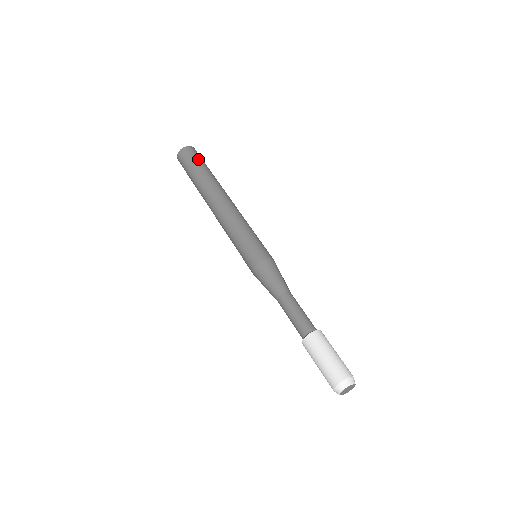
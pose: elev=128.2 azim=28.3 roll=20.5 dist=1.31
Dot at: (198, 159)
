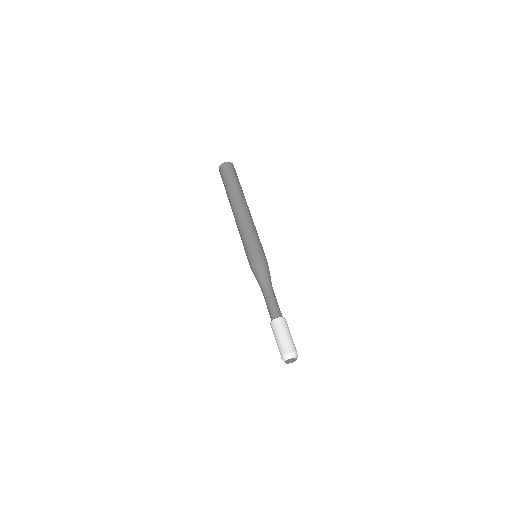
Dot at: (235, 174)
